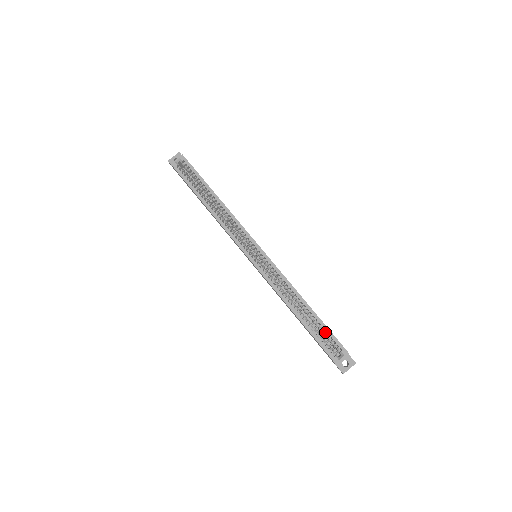
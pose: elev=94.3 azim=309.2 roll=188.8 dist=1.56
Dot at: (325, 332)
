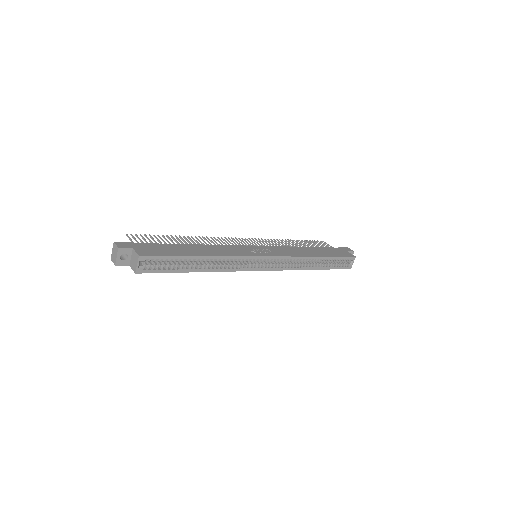
Dot at: occluded
